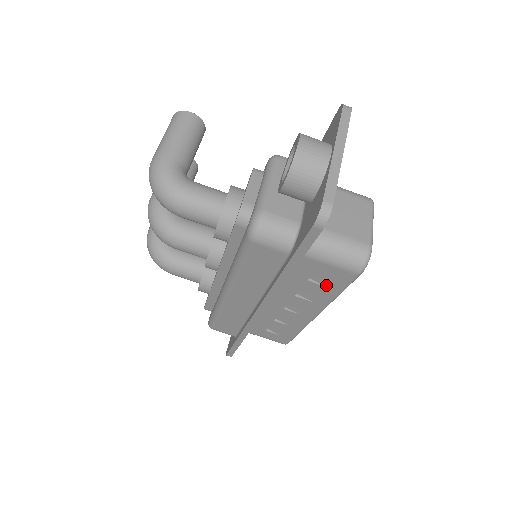
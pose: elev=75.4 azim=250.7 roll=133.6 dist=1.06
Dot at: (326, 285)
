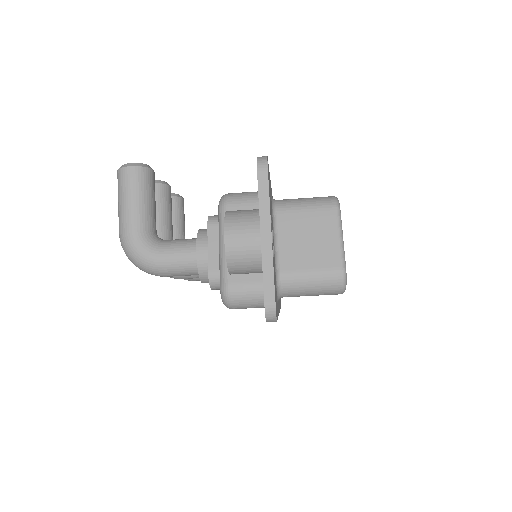
Dot at: occluded
